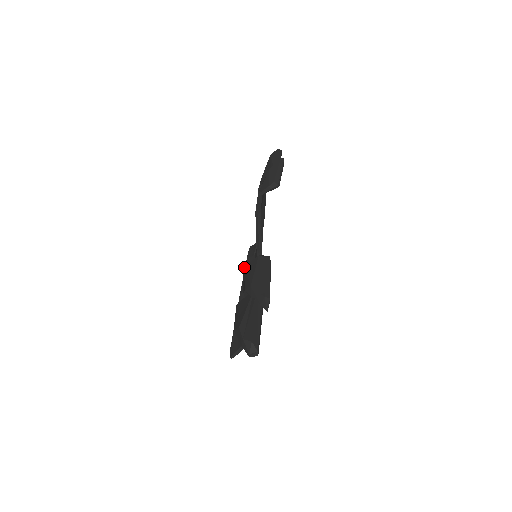
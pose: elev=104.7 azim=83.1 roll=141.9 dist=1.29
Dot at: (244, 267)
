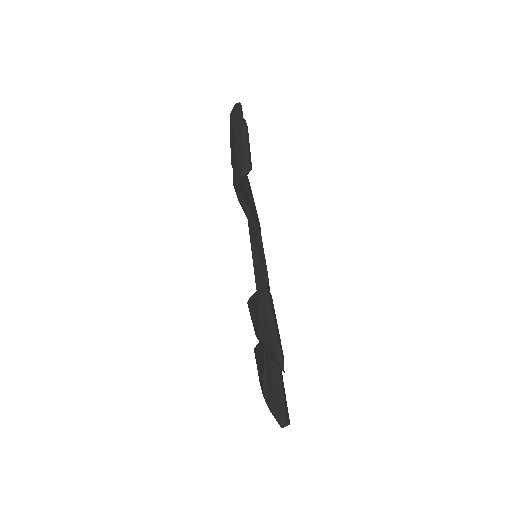
Dot at: occluded
